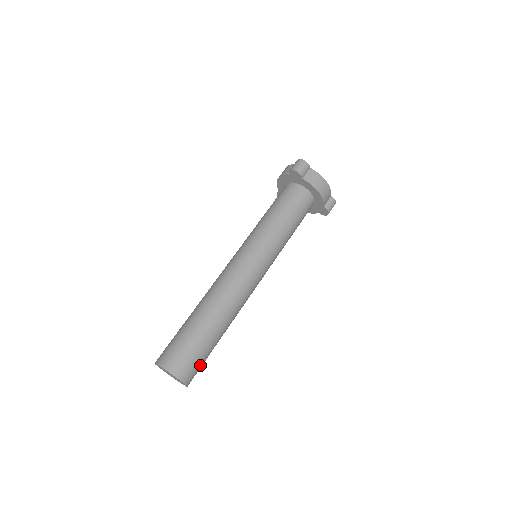
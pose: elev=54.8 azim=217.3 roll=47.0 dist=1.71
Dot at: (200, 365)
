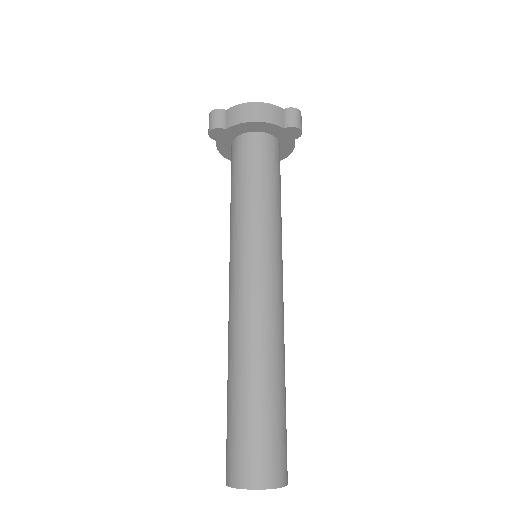
Dot at: (275, 447)
